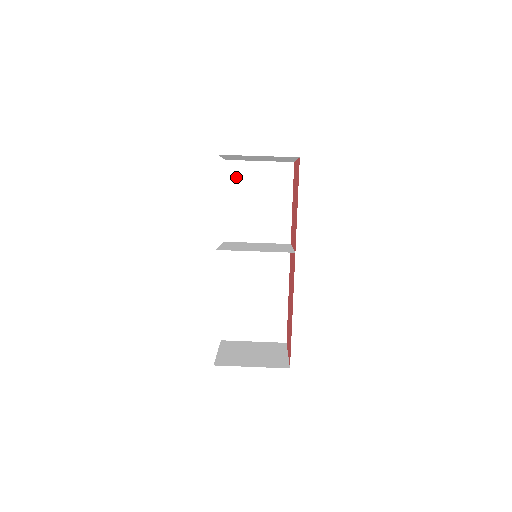
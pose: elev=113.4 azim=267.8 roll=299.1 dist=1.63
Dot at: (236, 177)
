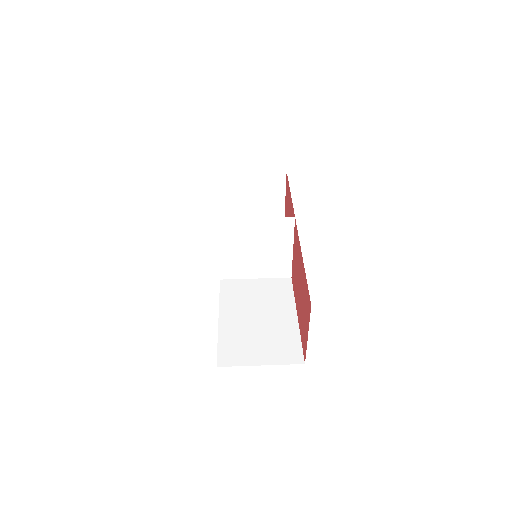
Dot at: occluded
